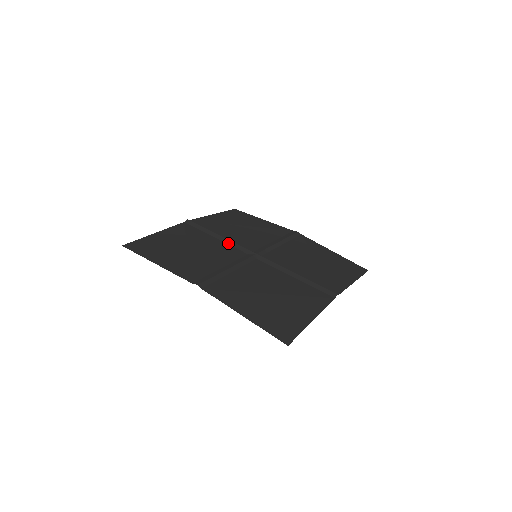
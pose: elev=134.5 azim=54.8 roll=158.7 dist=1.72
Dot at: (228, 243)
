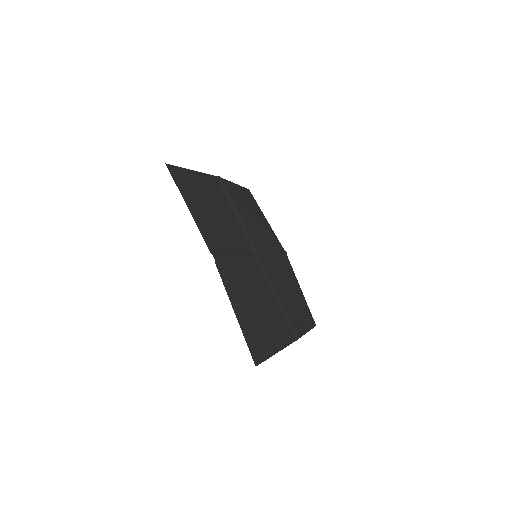
Dot at: (241, 226)
